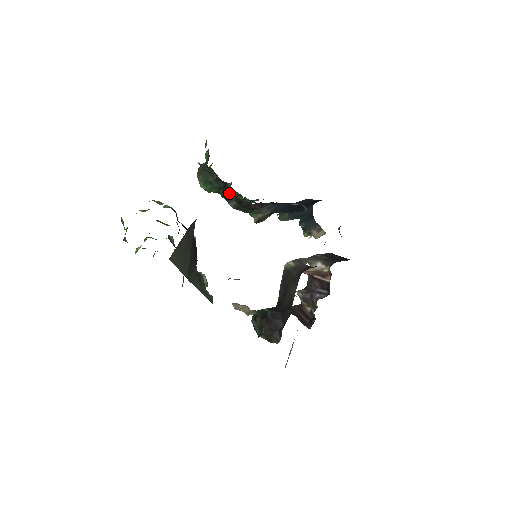
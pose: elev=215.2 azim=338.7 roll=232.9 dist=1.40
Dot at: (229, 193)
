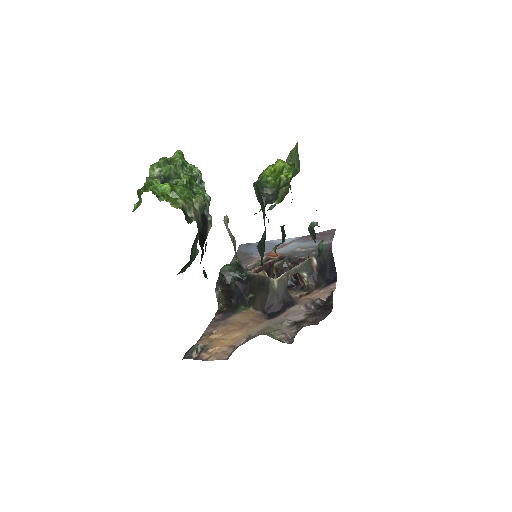
Dot at: (262, 247)
